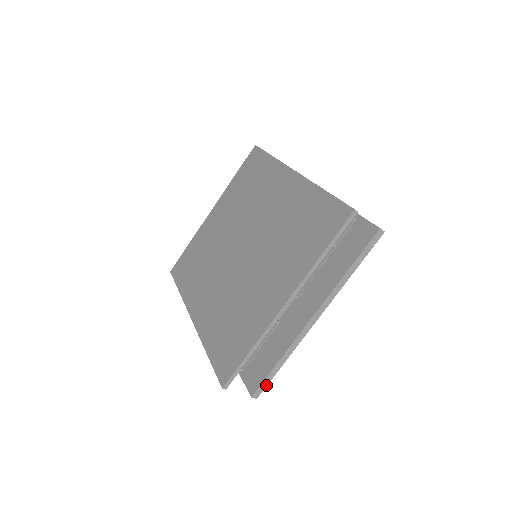
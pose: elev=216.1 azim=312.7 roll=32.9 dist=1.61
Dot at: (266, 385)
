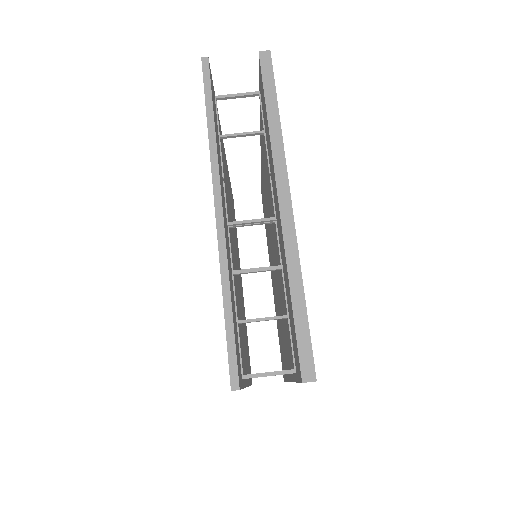
Dot at: (309, 346)
